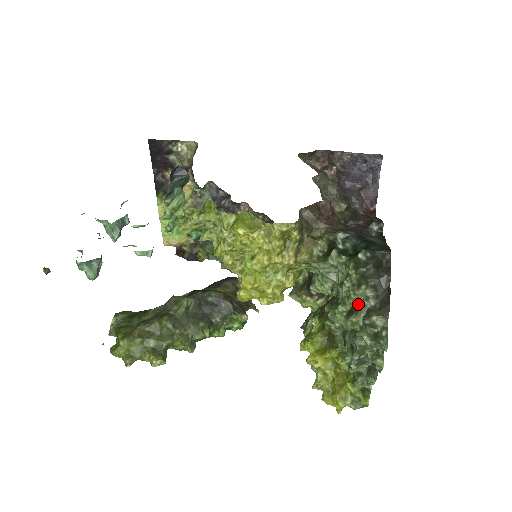
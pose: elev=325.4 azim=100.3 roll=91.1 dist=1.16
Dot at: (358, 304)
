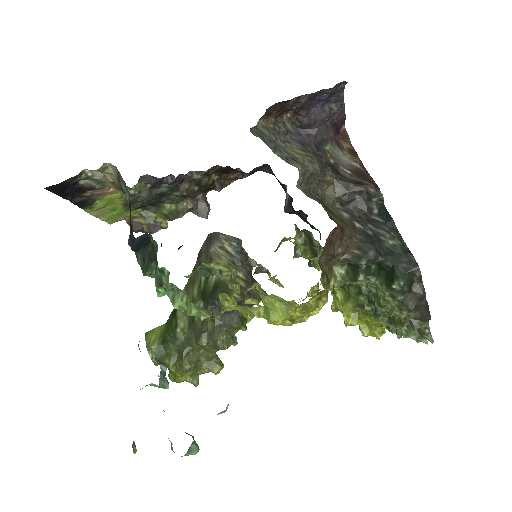
Dot at: (399, 317)
